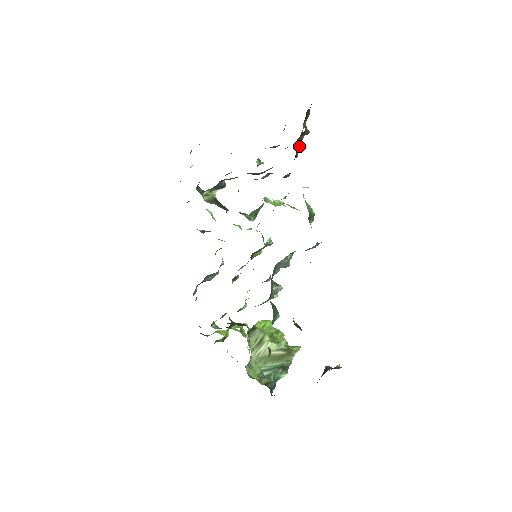
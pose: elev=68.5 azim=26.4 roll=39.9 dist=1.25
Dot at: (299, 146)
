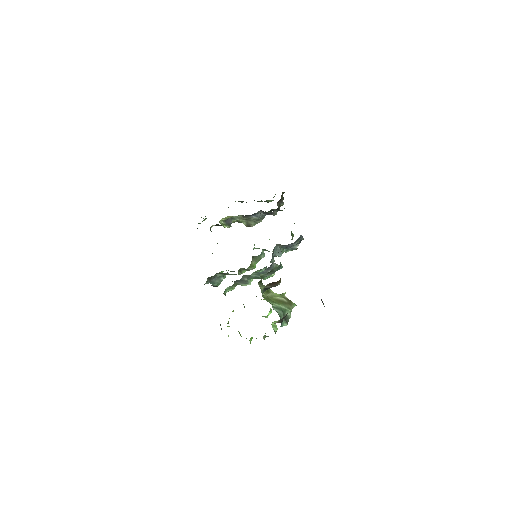
Dot at: occluded
